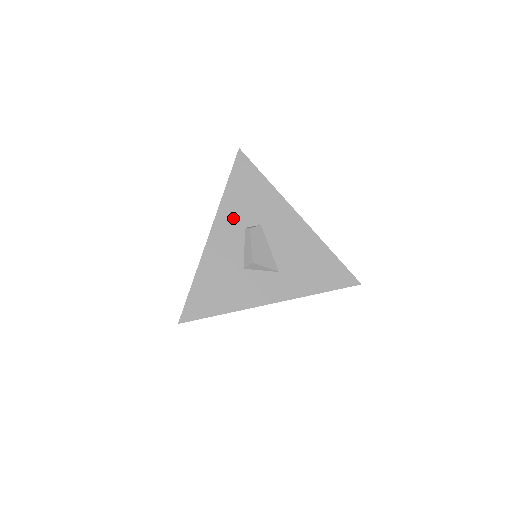
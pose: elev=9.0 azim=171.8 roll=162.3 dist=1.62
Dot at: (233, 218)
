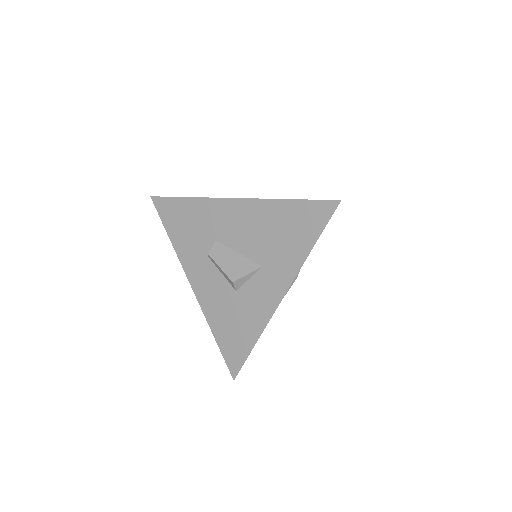
Dot at: (194, 257)
